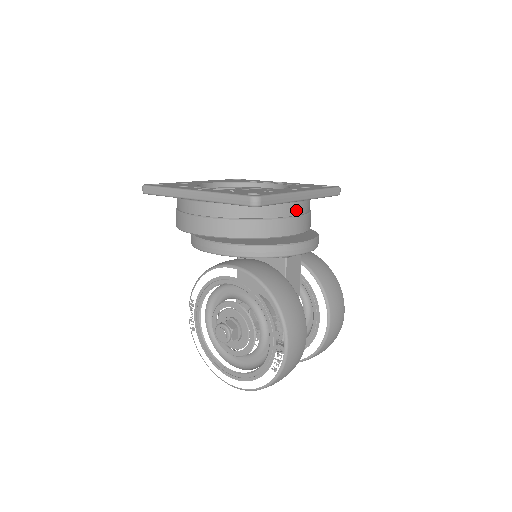
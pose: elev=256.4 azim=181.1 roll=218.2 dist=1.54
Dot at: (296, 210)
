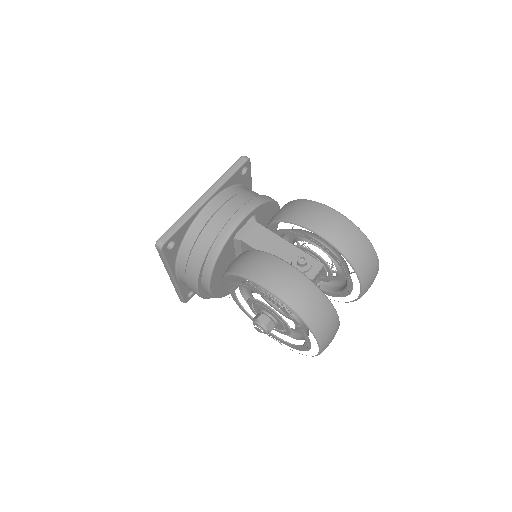
Dot at: (212, 210)
